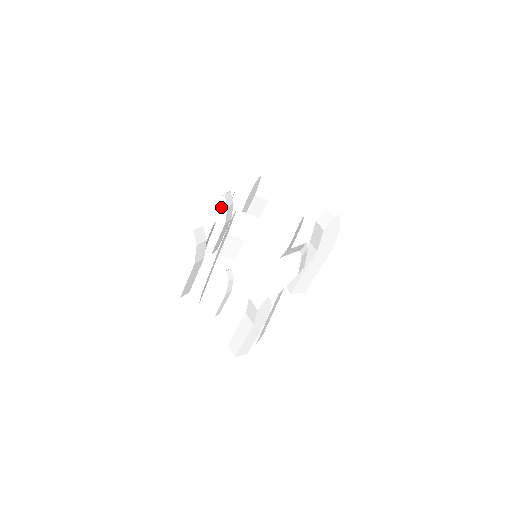
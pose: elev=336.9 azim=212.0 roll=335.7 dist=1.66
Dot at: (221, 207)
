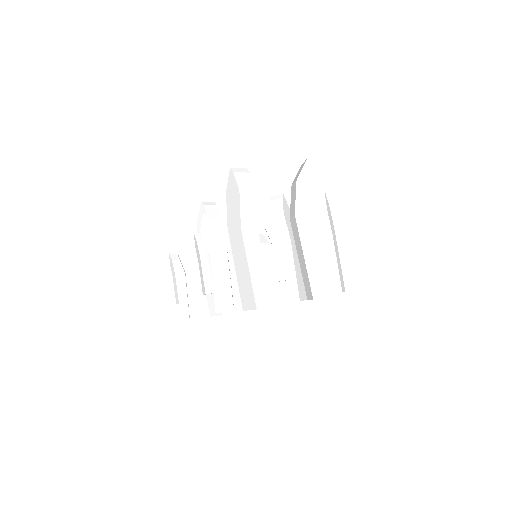
Dot at: (185, 253)
